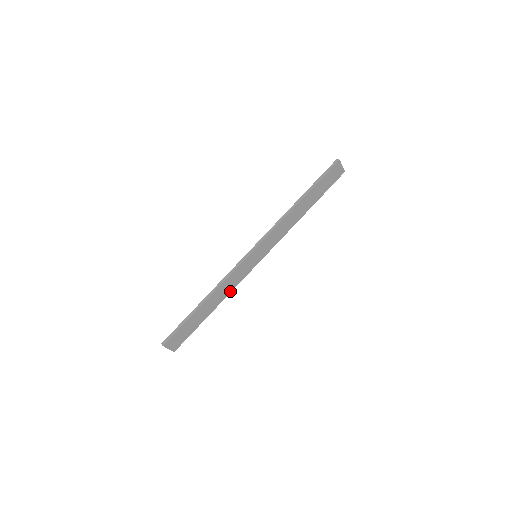
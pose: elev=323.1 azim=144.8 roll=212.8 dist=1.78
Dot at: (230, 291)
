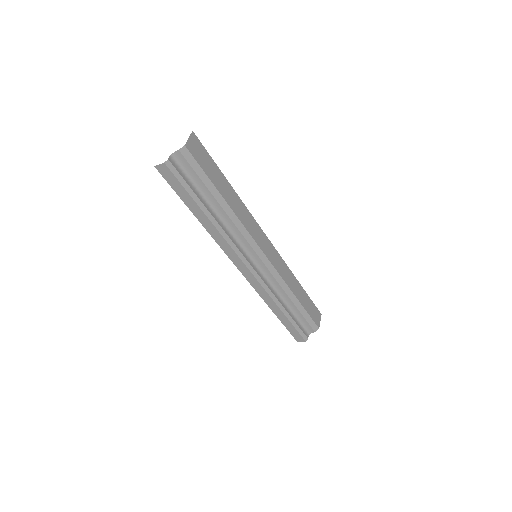
Dot at: (240, 220)
